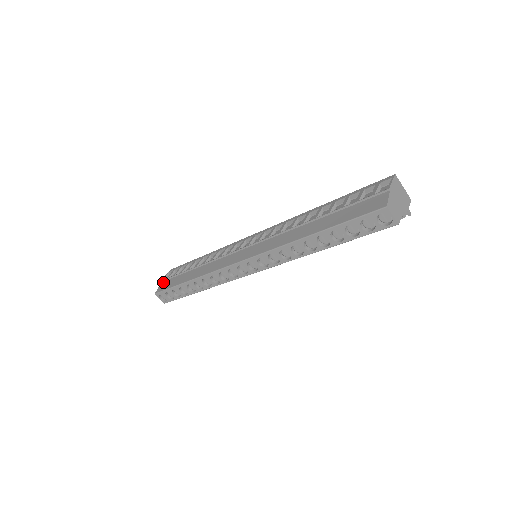
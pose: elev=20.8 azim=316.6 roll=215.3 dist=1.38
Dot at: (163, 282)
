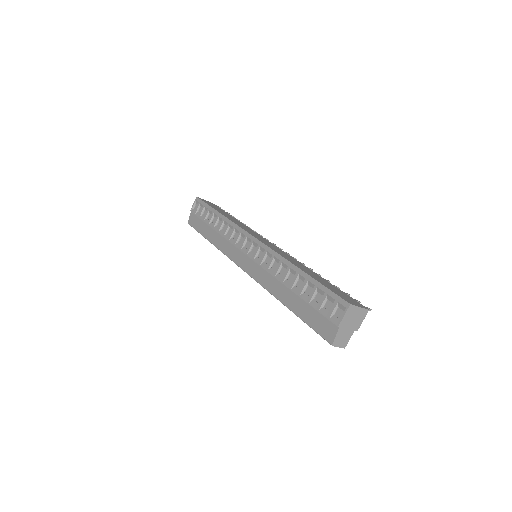
Dot at: (192, 214)
